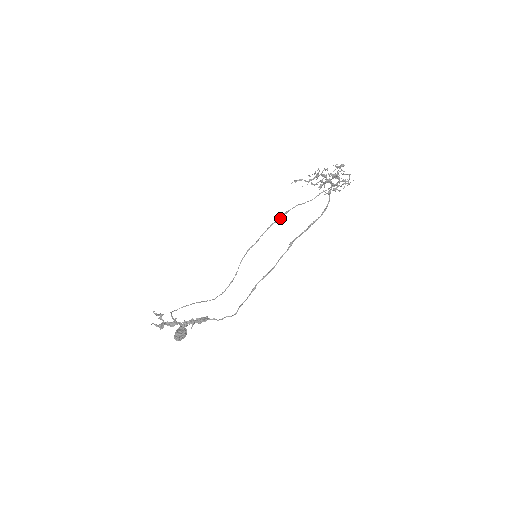
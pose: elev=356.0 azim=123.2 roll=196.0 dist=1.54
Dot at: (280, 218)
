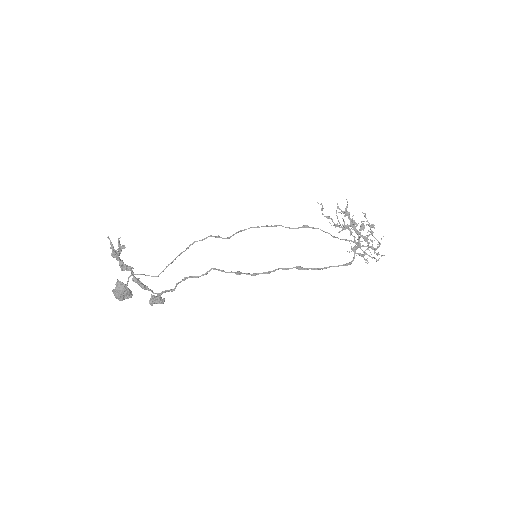
Dot at: (296, 228)
